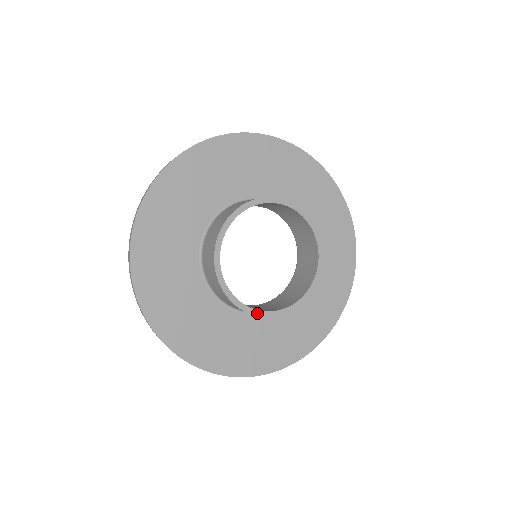
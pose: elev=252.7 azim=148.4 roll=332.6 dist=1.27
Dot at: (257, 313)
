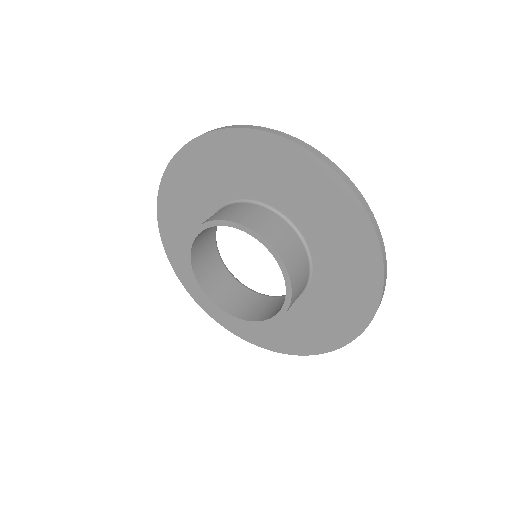
Dot at: (202, 293)
